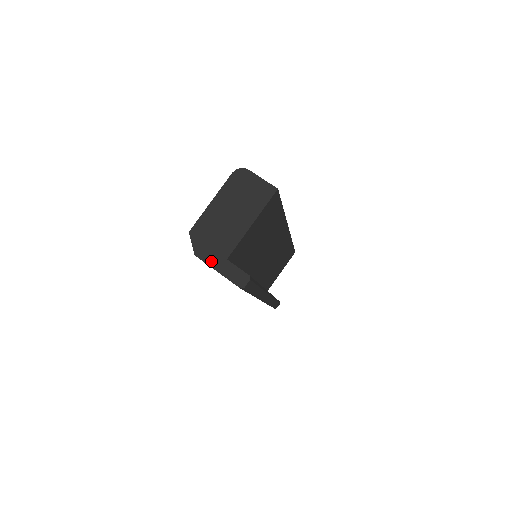
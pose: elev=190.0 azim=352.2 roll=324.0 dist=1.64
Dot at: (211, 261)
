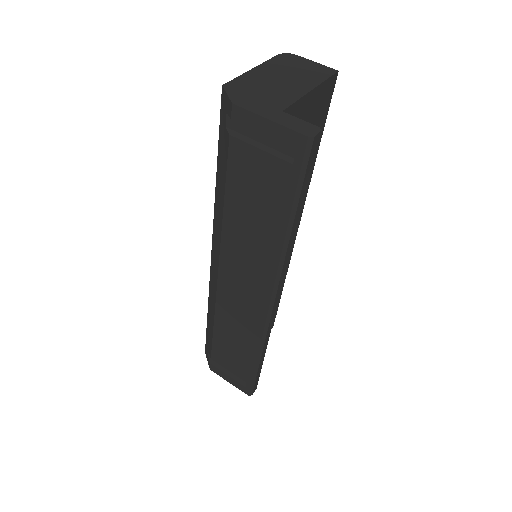
Dot at: (258, 110)
